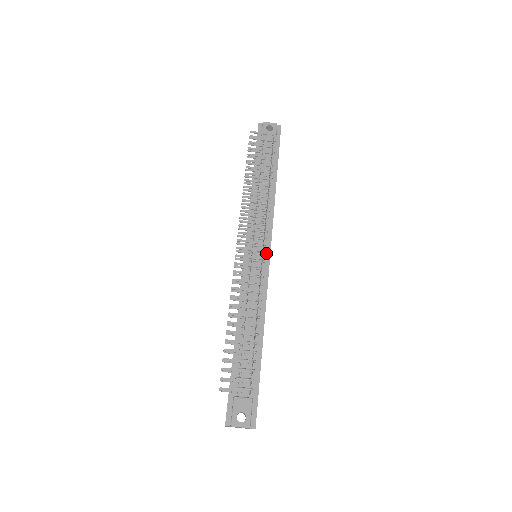
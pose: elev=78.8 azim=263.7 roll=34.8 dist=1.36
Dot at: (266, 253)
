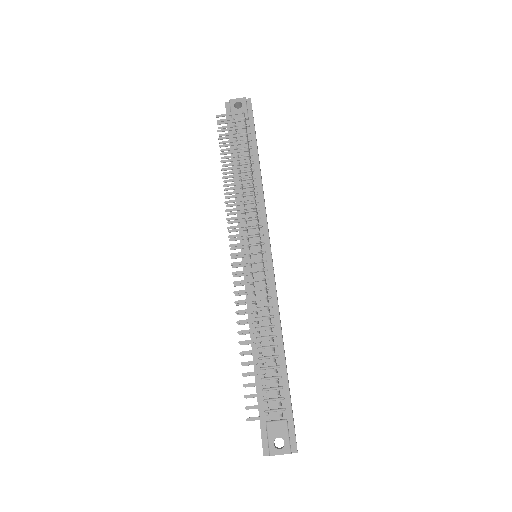
Dot at: (266, 251)
